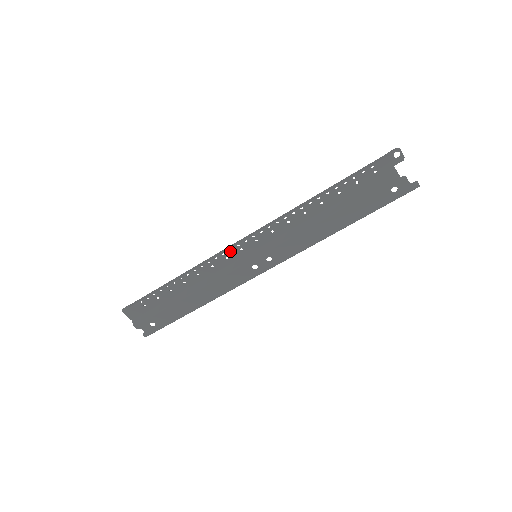
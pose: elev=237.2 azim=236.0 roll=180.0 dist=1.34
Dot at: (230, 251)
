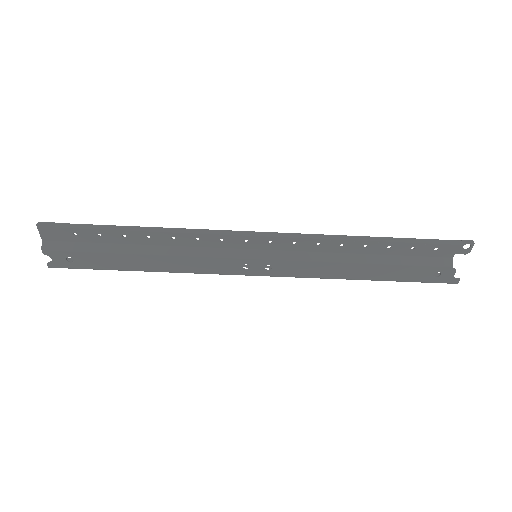
Dot at: (232, 236)
